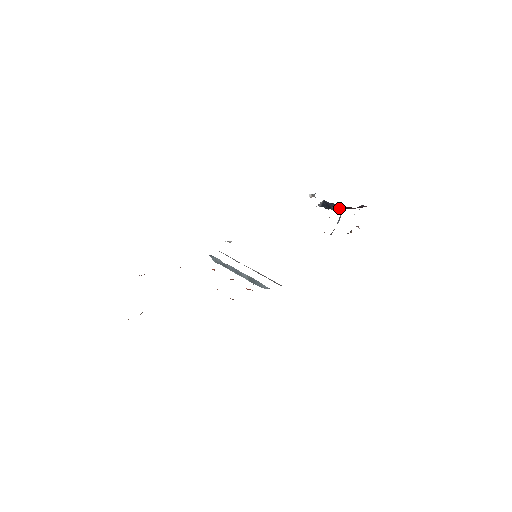
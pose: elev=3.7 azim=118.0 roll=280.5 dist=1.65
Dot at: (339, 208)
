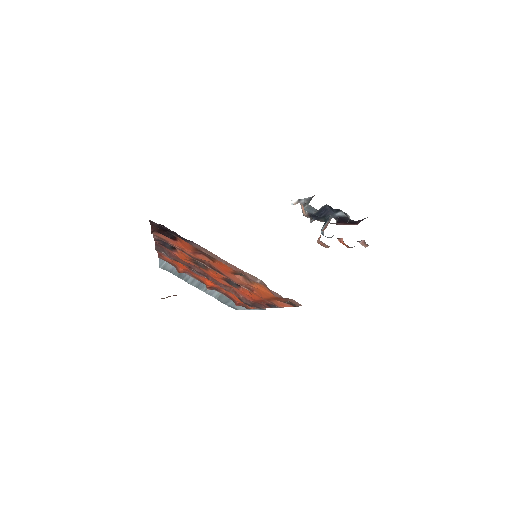
Dot at: (336, 219)
